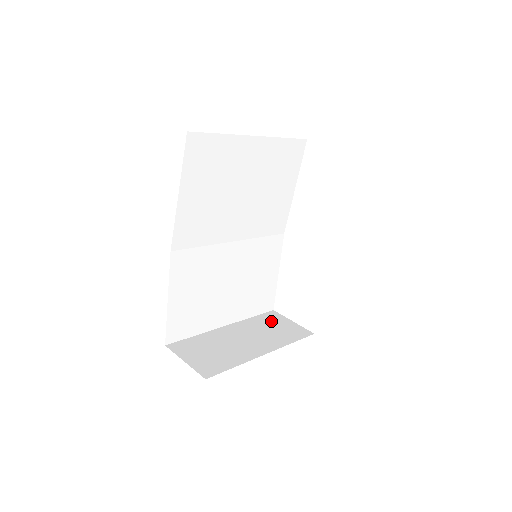
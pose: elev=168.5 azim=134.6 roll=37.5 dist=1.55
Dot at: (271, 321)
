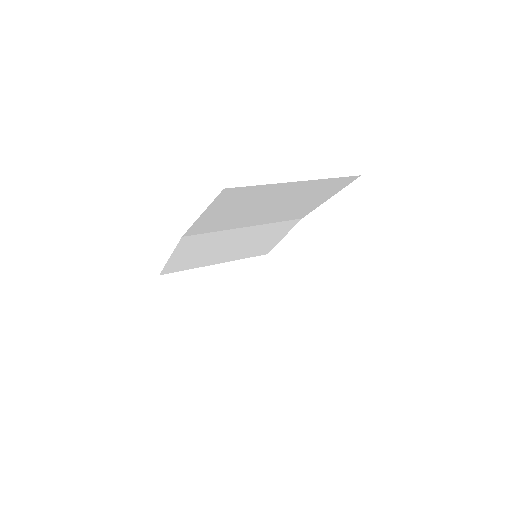
Dot at: (257, 270)
